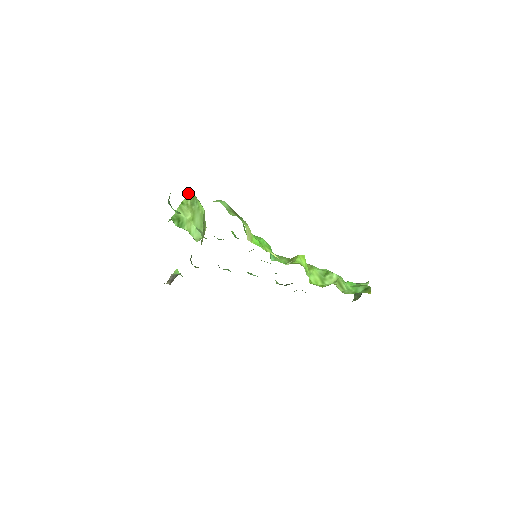
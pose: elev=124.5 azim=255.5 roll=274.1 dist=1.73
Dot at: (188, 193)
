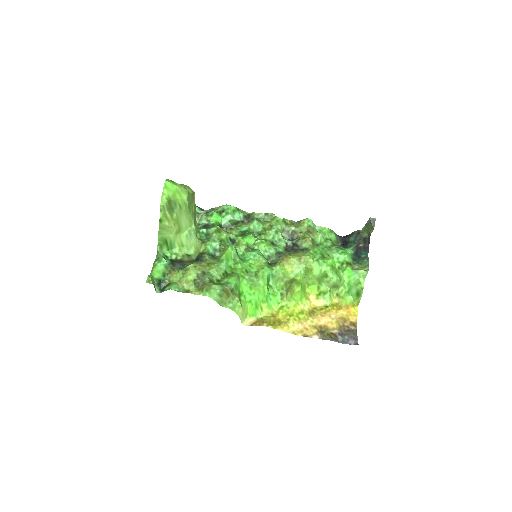
Dot at: (161, 205)
